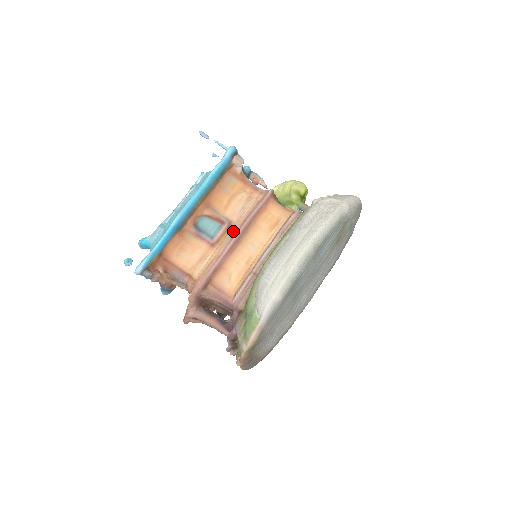
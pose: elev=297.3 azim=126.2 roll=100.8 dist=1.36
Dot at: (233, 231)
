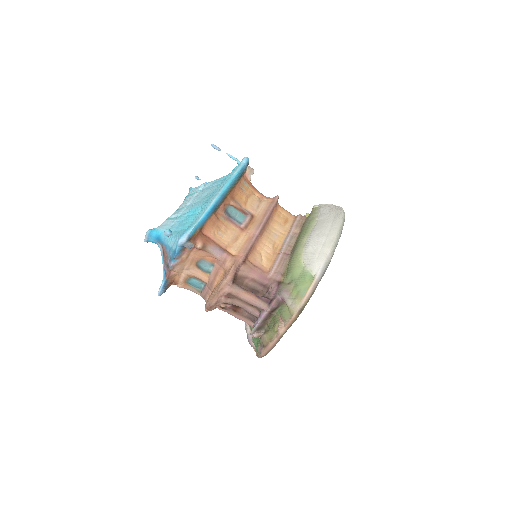
Dot at: (258, 220)
